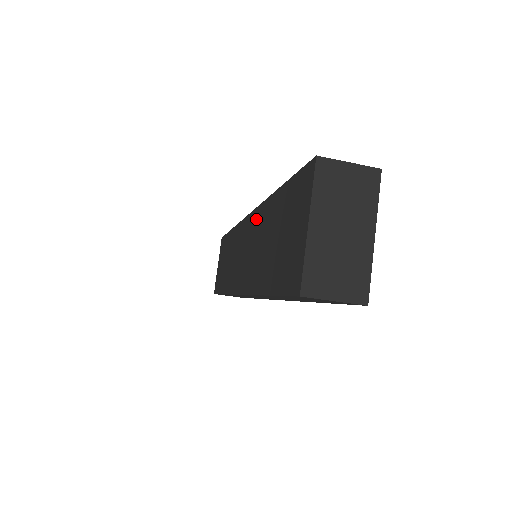
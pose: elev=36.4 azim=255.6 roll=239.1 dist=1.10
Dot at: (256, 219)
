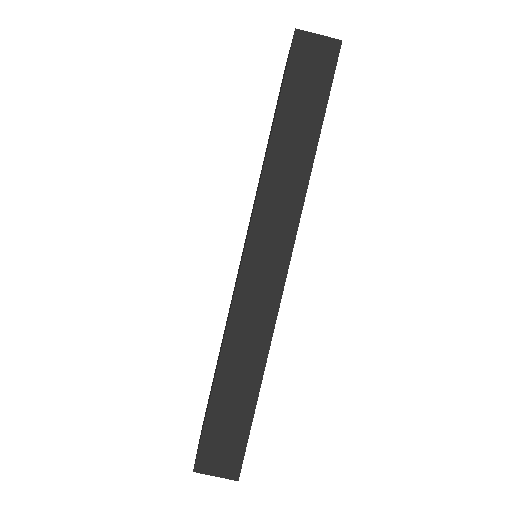
Dot at: (252, 209)
